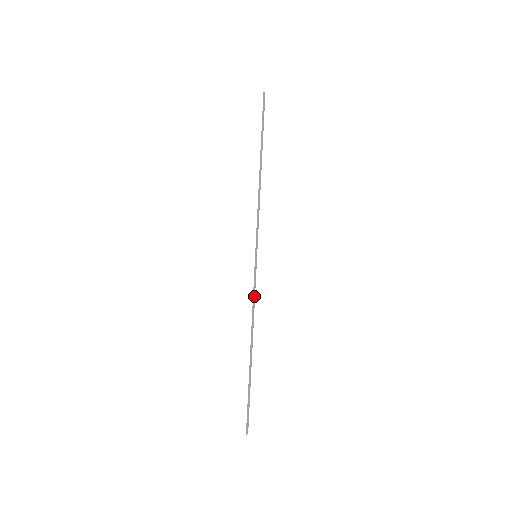
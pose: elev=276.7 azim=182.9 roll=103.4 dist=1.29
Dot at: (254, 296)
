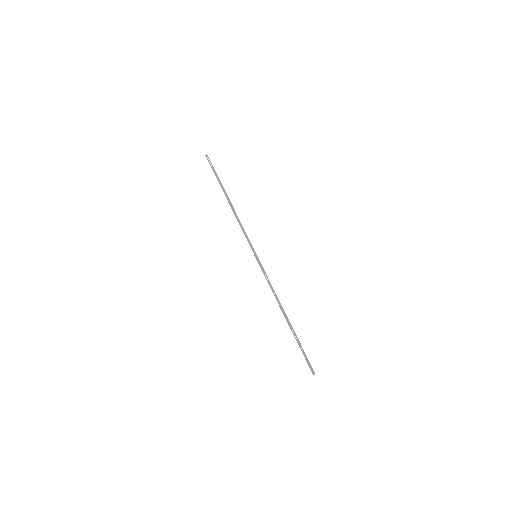
Dot at: (269, 281)
